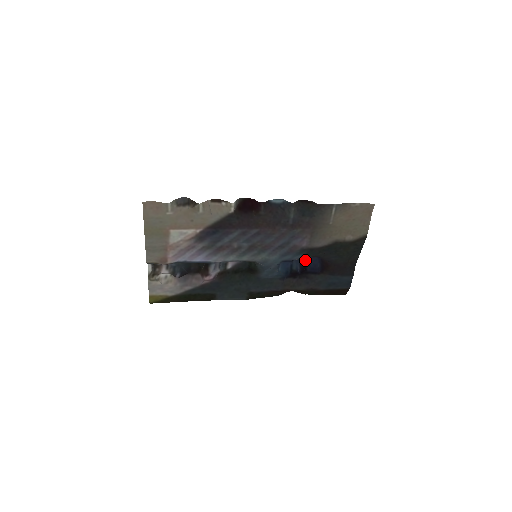
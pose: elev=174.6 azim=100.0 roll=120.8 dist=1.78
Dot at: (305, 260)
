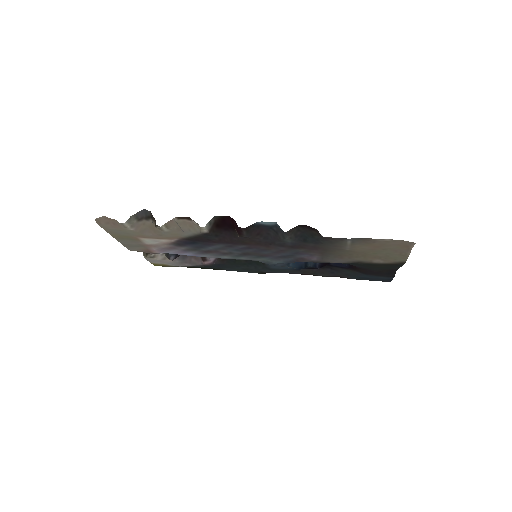
Dot at: occluded
